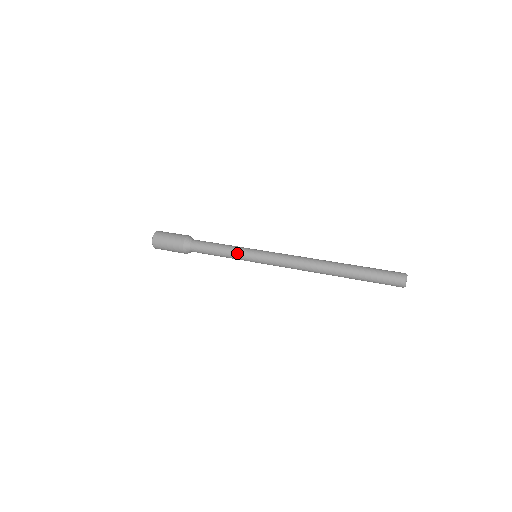
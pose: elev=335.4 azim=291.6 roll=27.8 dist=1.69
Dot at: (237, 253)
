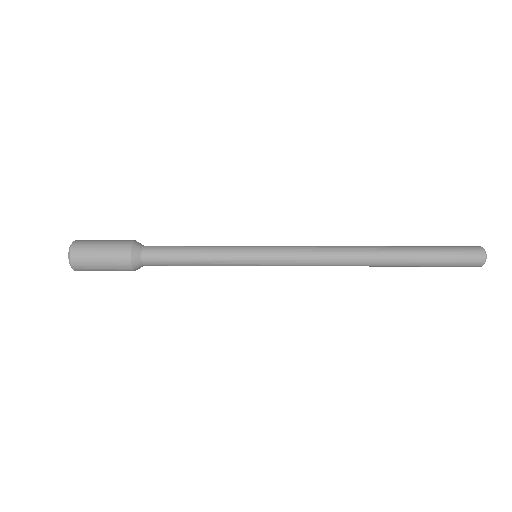
Dot at: (227, 263)
